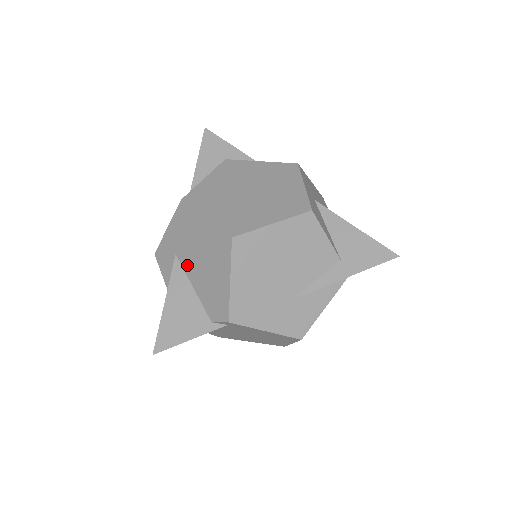
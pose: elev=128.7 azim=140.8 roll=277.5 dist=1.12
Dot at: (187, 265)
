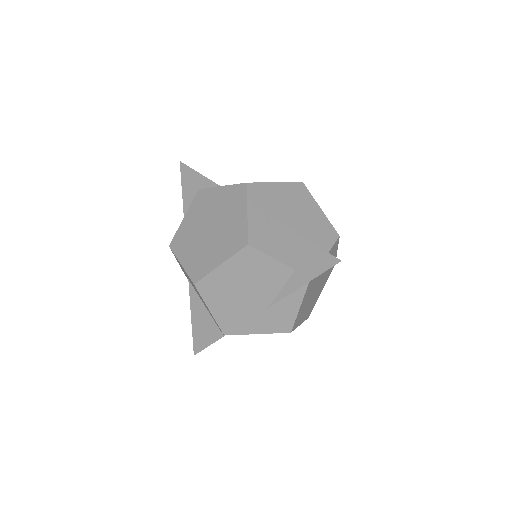
Dot at: (194, 289)
